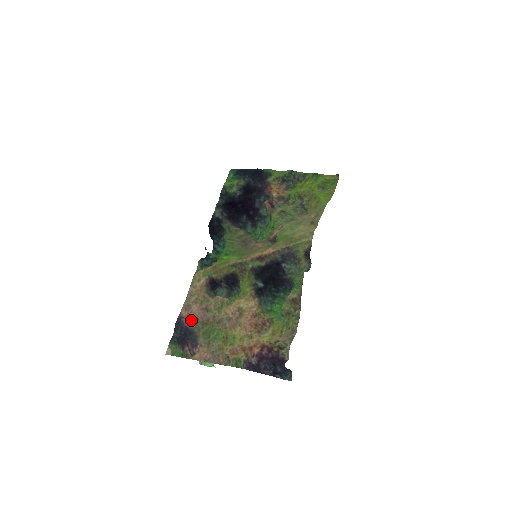
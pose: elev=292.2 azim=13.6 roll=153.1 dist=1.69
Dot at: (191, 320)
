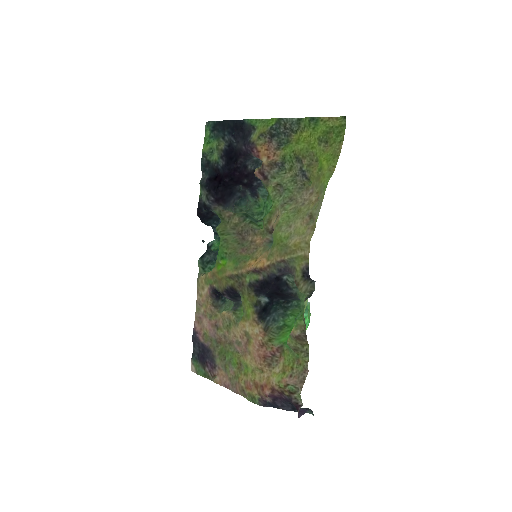
Dot at: (205, 336)
